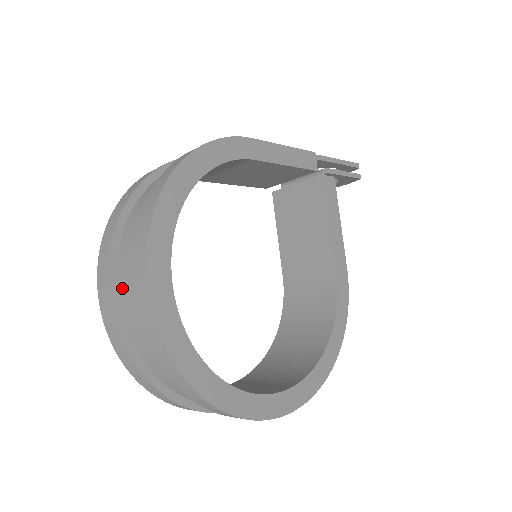
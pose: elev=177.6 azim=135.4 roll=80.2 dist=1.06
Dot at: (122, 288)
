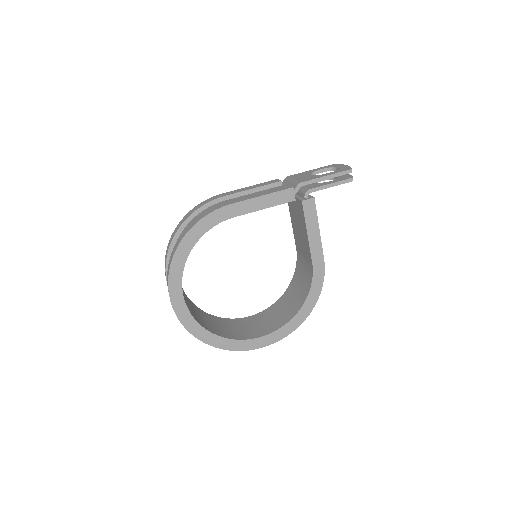
Dot at: occluded
